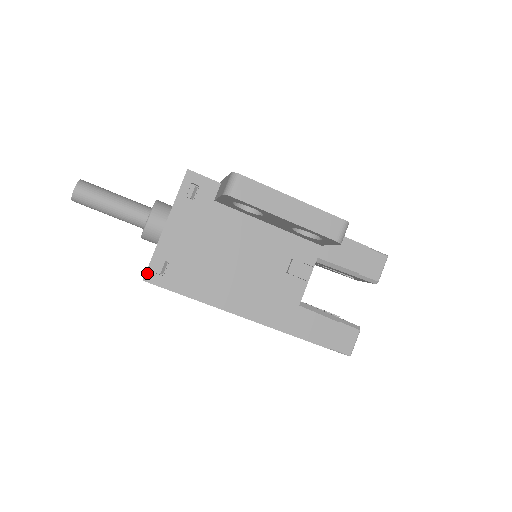
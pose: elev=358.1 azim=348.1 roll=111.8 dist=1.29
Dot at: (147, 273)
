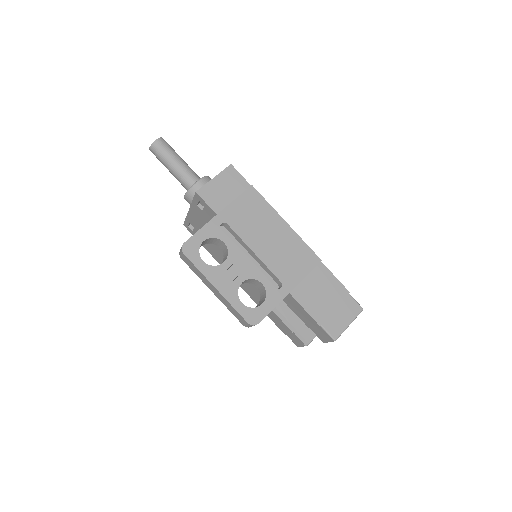
Dot at: (184, 223)
